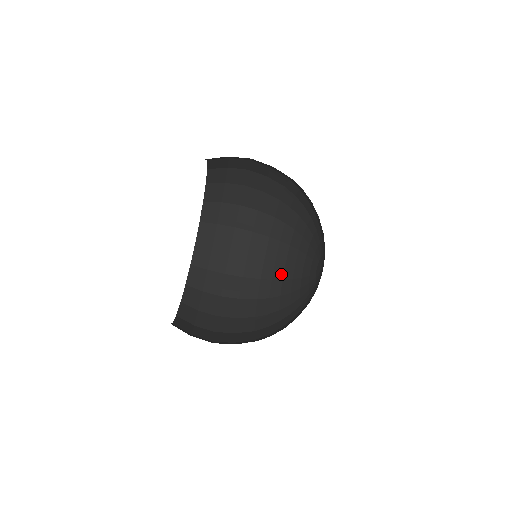
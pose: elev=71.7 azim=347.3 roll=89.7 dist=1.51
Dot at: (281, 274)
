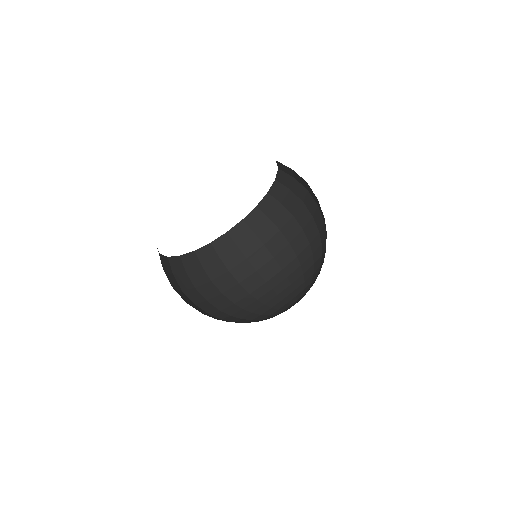
Dot at: (254, 309)
